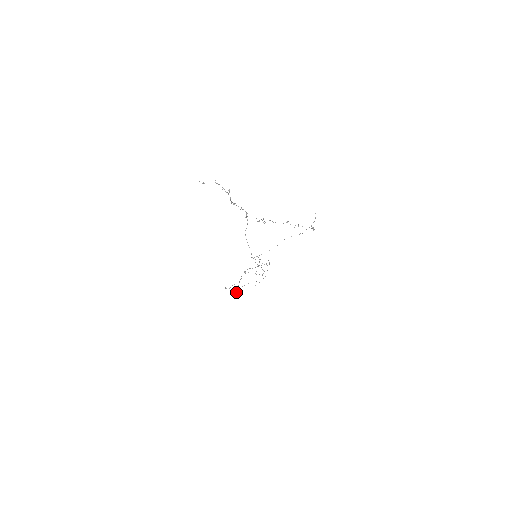
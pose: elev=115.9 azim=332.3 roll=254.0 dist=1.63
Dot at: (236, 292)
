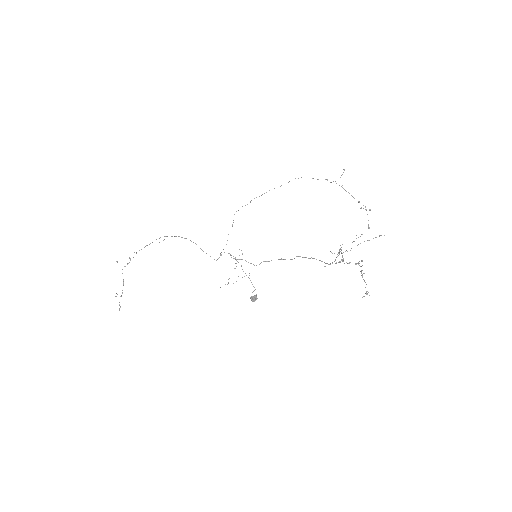
Dot at: (256, 297)
